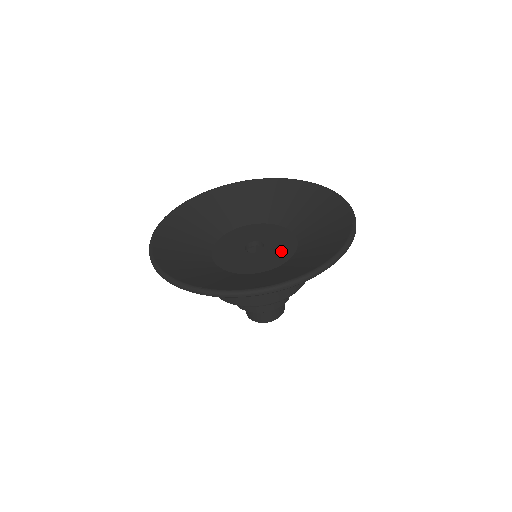
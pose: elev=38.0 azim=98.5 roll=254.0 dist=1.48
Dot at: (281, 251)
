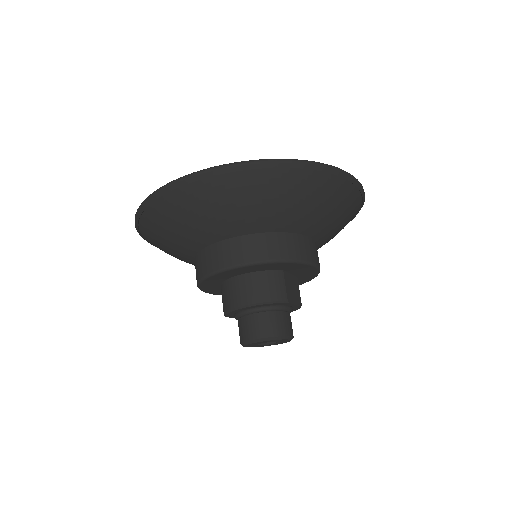
Dot at: occluded
